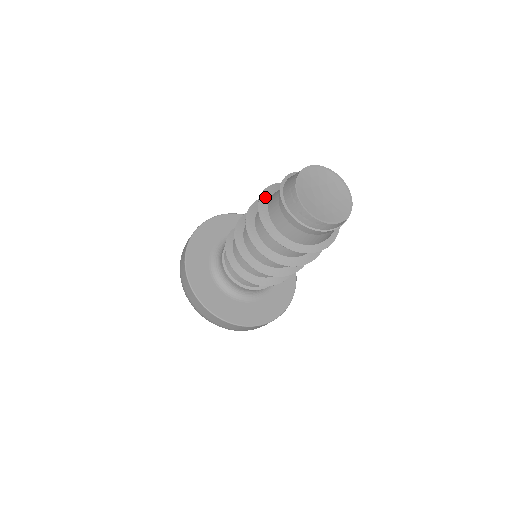
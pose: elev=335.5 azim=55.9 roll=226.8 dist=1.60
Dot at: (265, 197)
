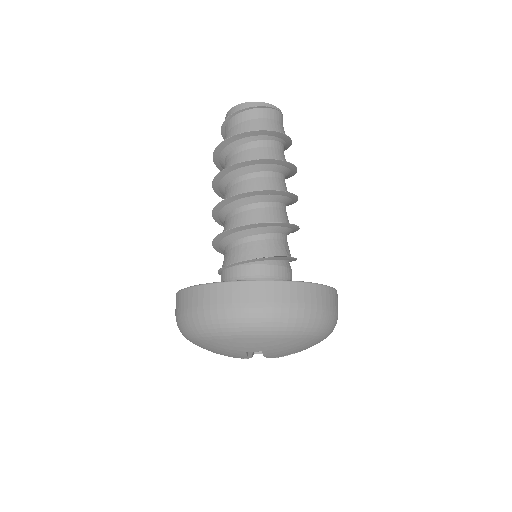
Dot at: occluded
